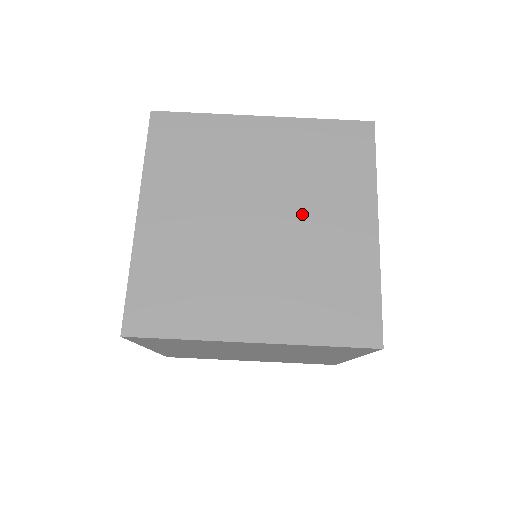
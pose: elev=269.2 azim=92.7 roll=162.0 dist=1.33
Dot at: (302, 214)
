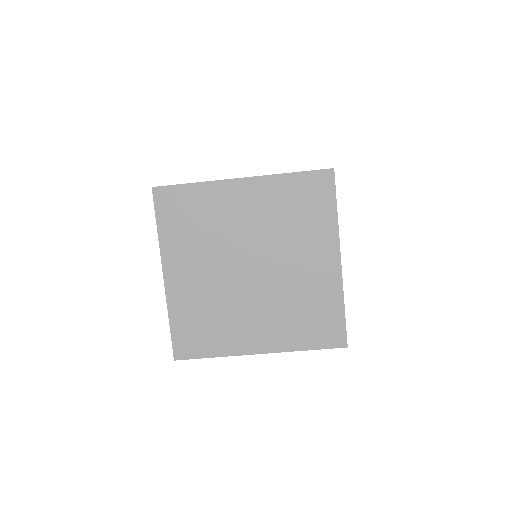
Dot at: (283, 259)
